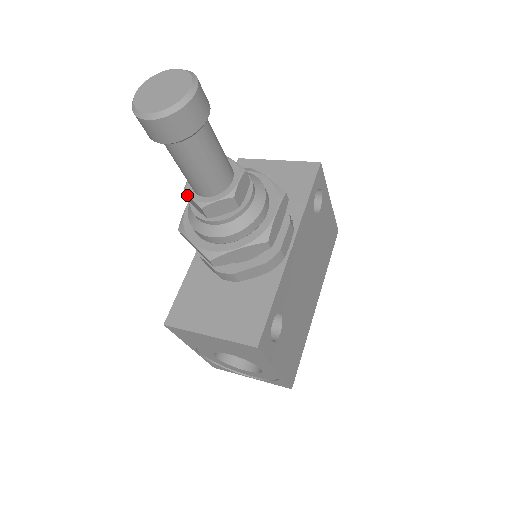
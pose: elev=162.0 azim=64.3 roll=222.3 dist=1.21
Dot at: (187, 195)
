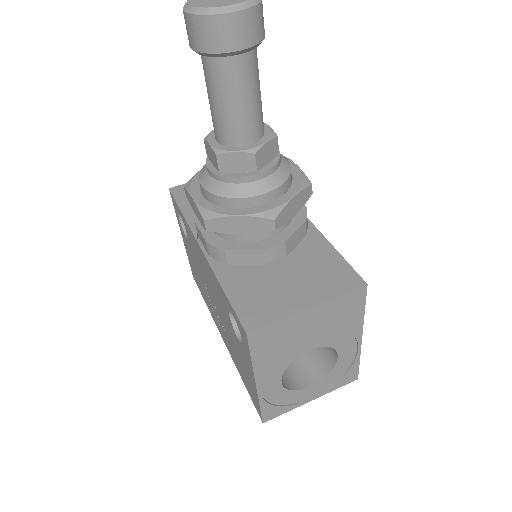
Dot at: (226, 152)
